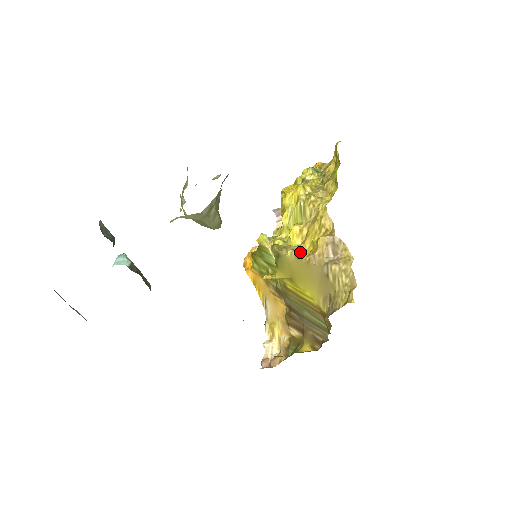
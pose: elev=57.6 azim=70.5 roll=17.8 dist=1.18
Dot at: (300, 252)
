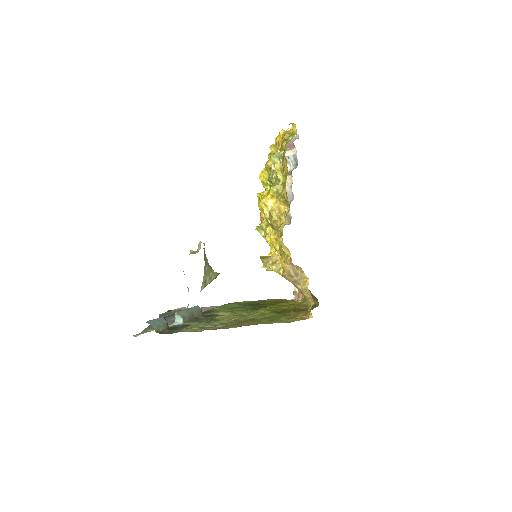
Dot at: (278, 264)
